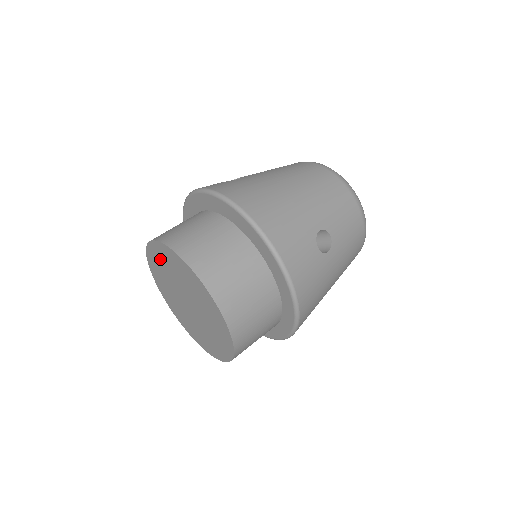
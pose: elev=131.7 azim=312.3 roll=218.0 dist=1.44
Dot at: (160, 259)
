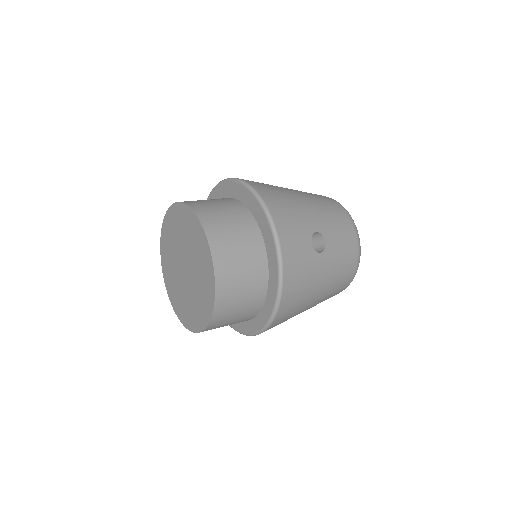
Dot at: (173, 224)
